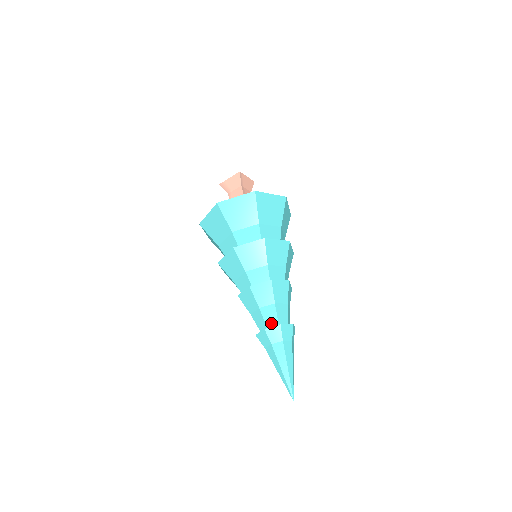
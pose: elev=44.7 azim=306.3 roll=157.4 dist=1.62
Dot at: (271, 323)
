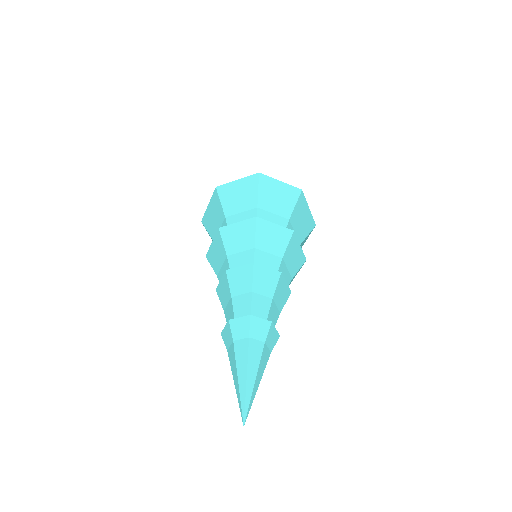
Dot at: (241, 316)
